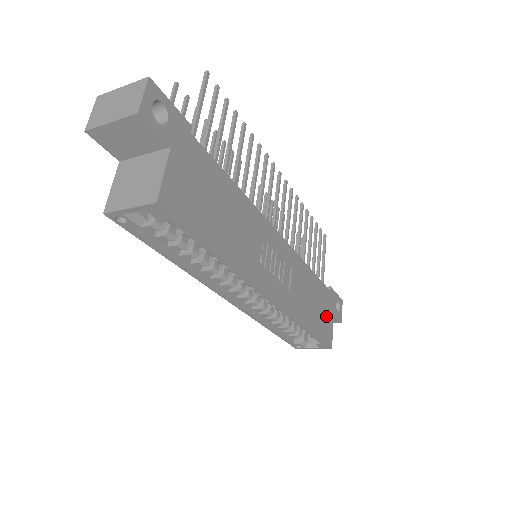
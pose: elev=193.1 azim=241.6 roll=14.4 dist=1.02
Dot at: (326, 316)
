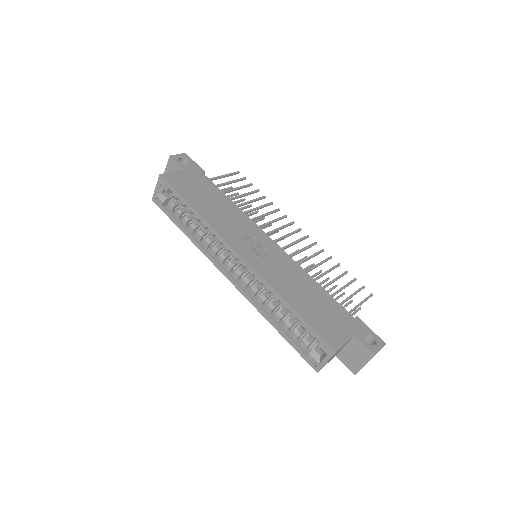
Dot at: (334, 324)
